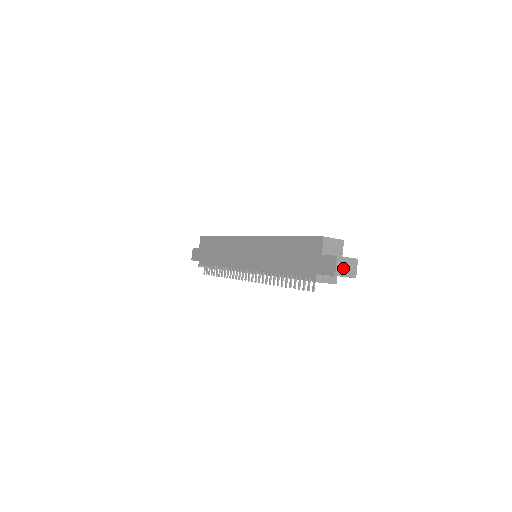
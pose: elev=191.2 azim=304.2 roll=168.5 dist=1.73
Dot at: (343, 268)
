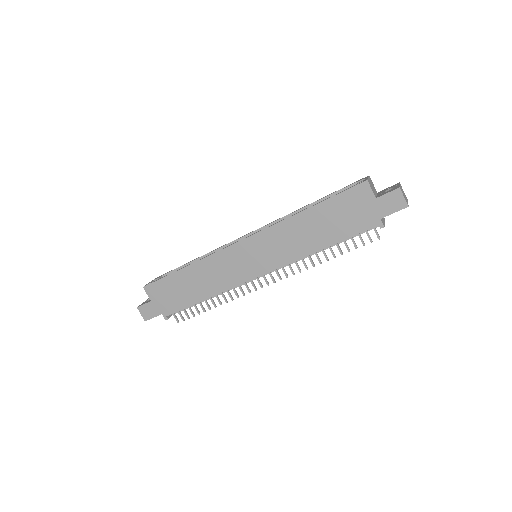
Dot at: occluded
